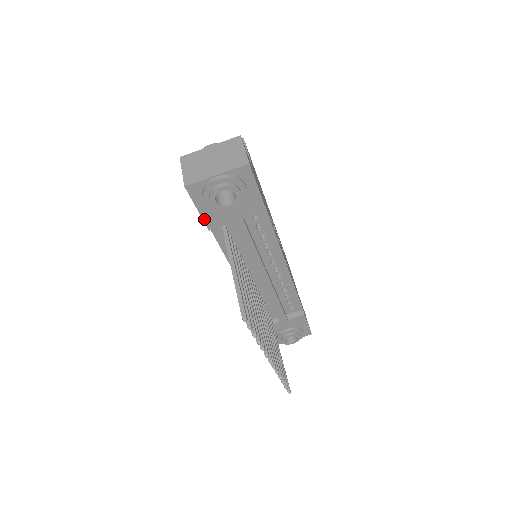
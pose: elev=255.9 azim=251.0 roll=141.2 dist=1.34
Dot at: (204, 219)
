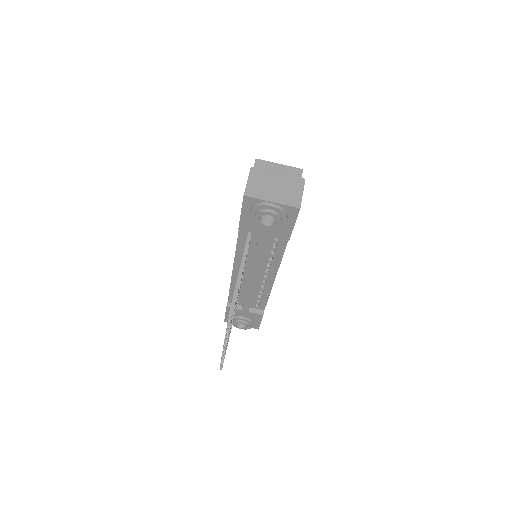
Dot at: (241, 221)
